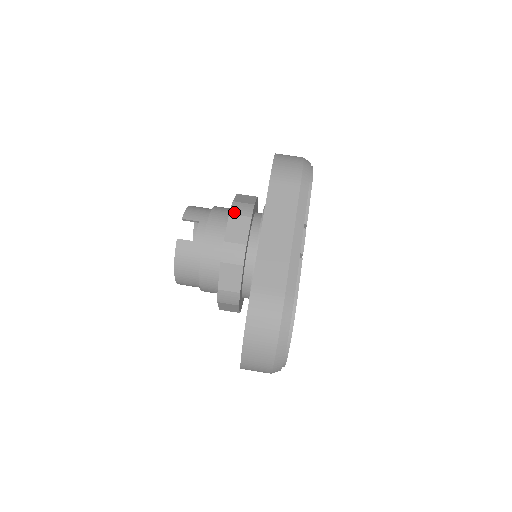
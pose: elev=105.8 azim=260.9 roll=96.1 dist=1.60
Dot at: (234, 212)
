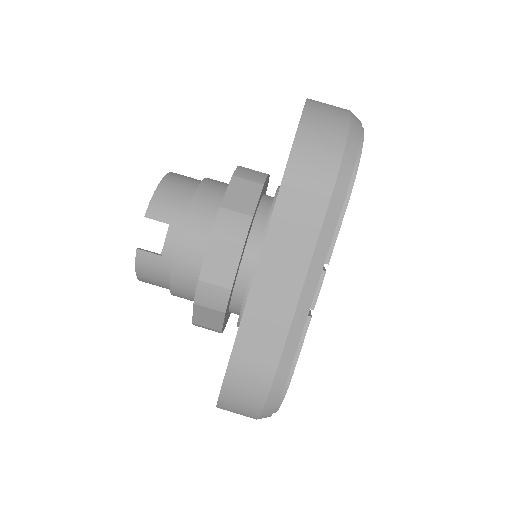
Dot at: (218, 233)
